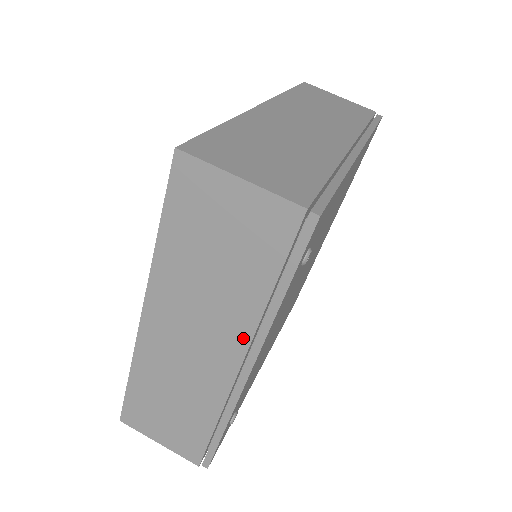
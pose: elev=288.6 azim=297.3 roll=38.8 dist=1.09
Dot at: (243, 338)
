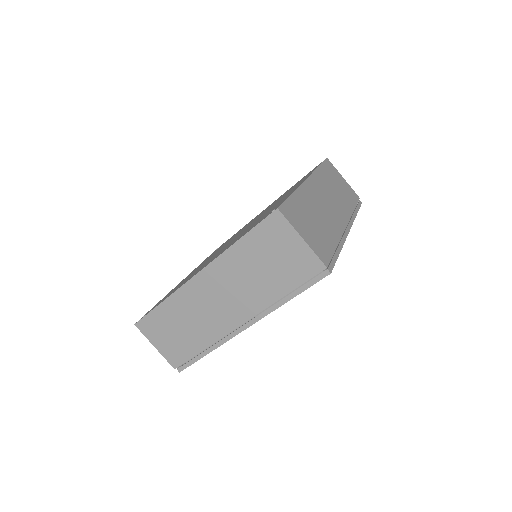
Dot at: (254, 310)
